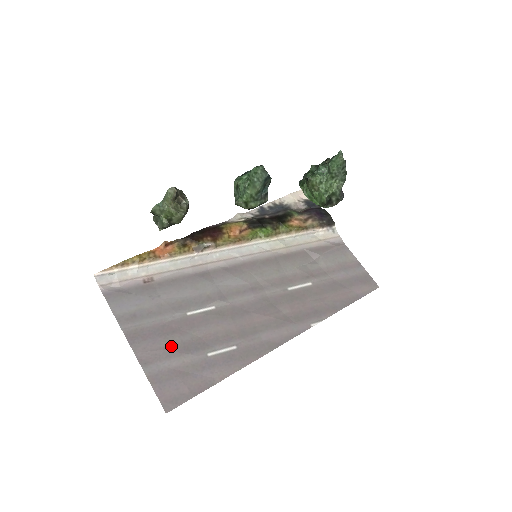
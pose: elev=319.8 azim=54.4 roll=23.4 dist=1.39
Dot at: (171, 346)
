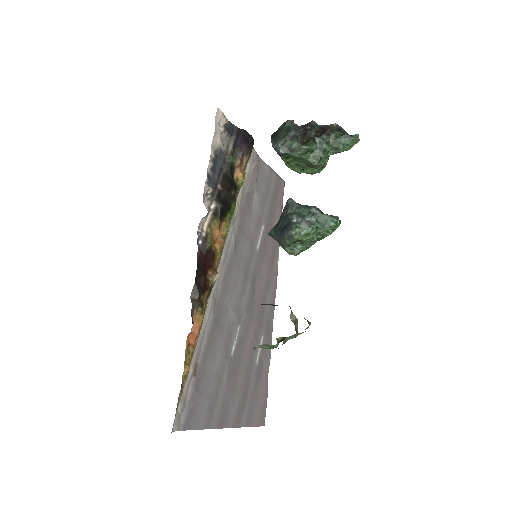
Dot at: (242, 391)
